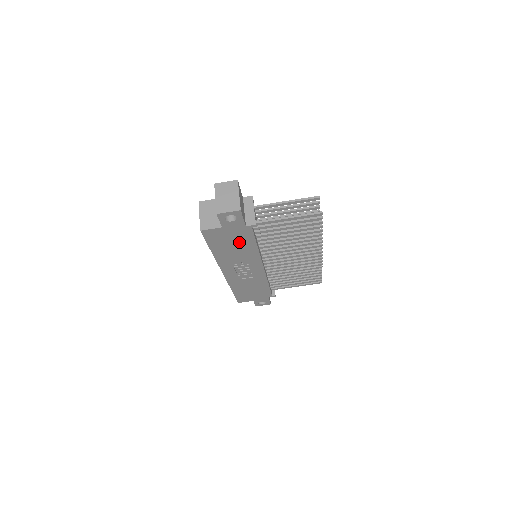
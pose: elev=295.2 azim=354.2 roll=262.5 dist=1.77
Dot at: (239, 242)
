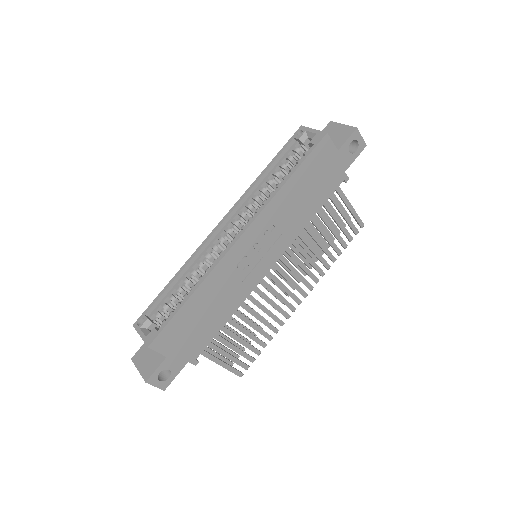
Dot at: (316, 191)
